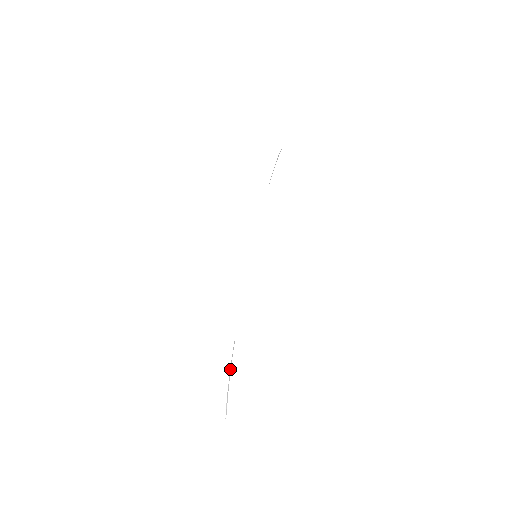
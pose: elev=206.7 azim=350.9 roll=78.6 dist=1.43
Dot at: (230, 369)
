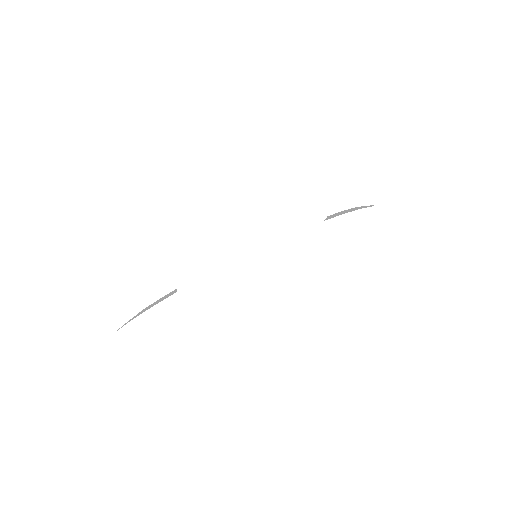
Dot at: (152, 305)
